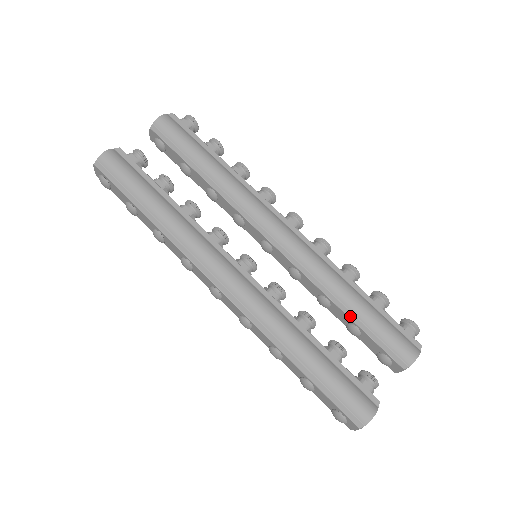
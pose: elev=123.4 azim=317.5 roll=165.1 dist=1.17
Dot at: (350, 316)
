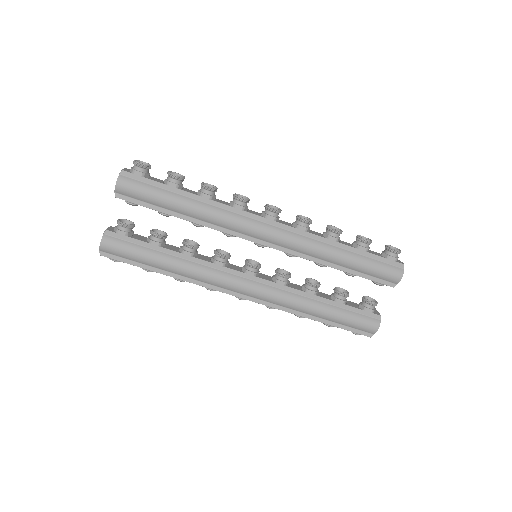
Dot at: (343, 270)
